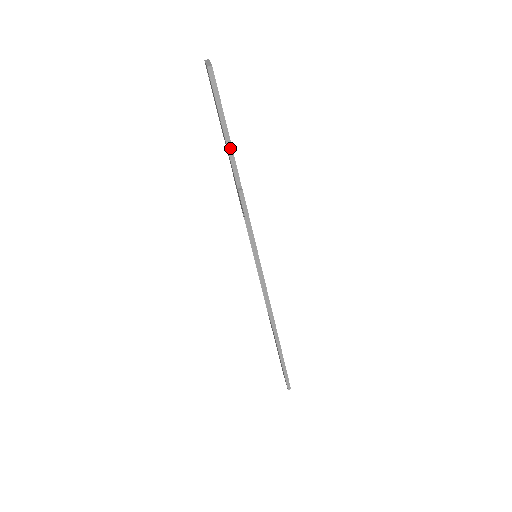
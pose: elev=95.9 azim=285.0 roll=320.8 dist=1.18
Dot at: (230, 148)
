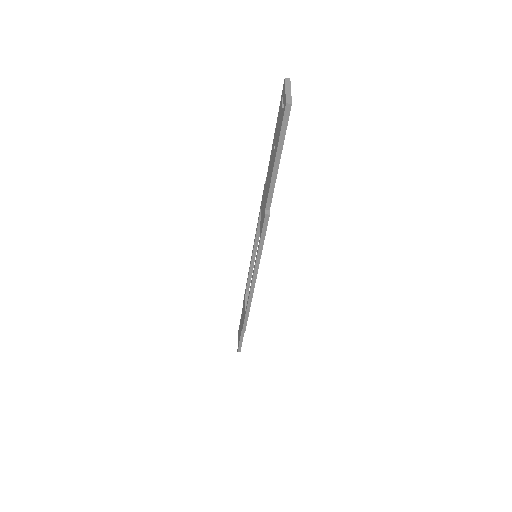
Dot at: (274, 177)
